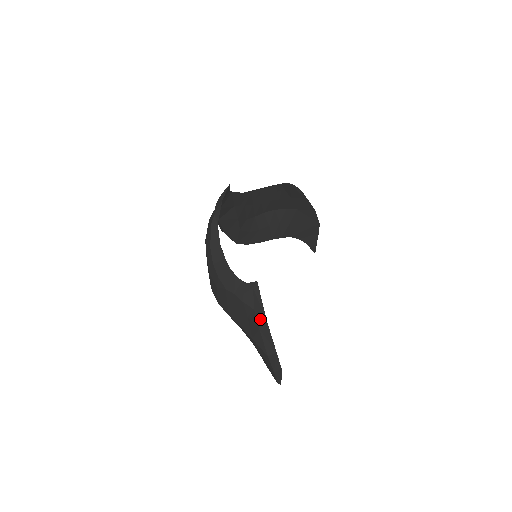
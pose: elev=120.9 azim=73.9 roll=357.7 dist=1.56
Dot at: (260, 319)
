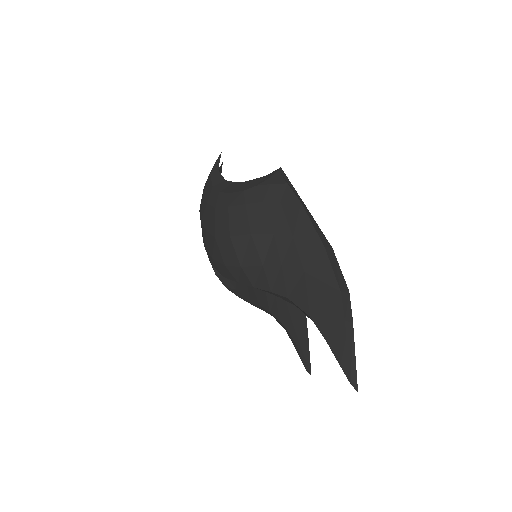
Dot at: (297, 197)
